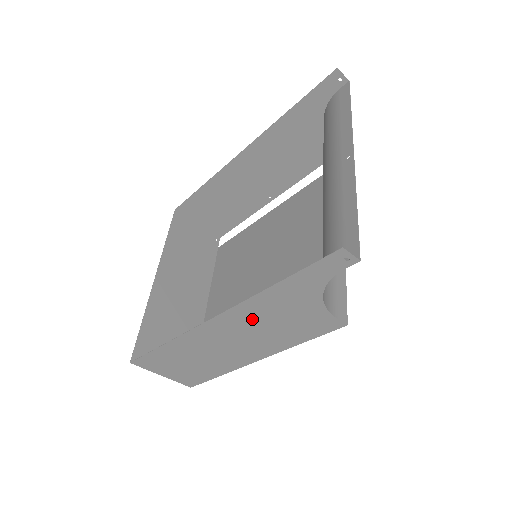
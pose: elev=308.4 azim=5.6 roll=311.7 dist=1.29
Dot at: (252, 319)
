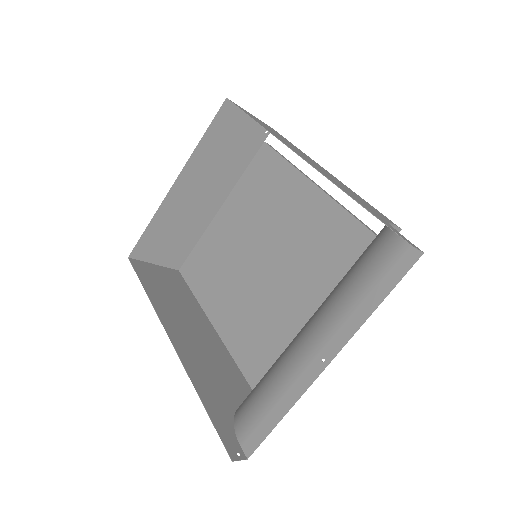
Dot at: (197, 360)
